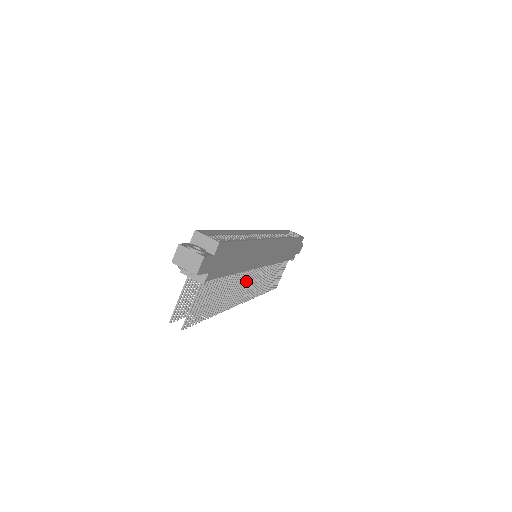
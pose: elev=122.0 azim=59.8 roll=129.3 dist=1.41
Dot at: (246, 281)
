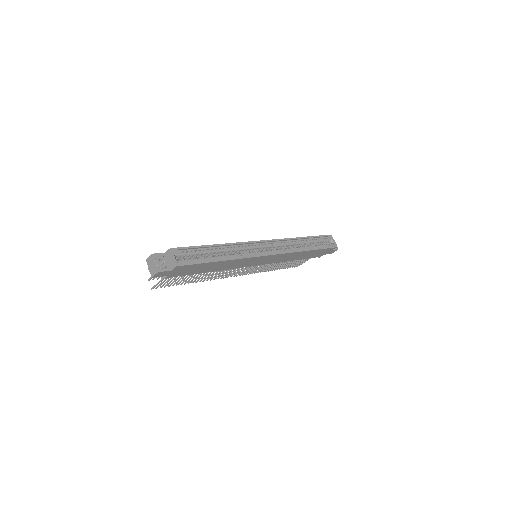
Dot at: (238, 269)
